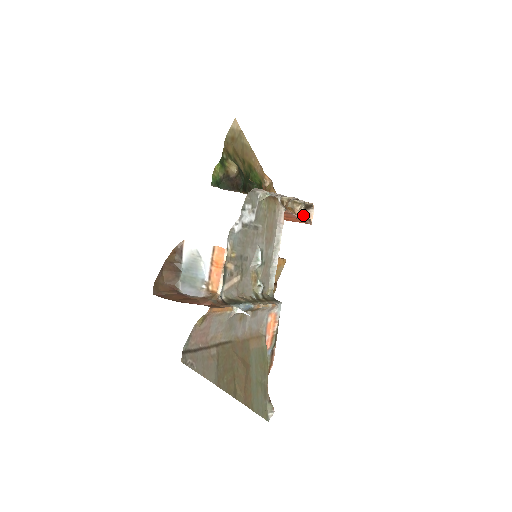
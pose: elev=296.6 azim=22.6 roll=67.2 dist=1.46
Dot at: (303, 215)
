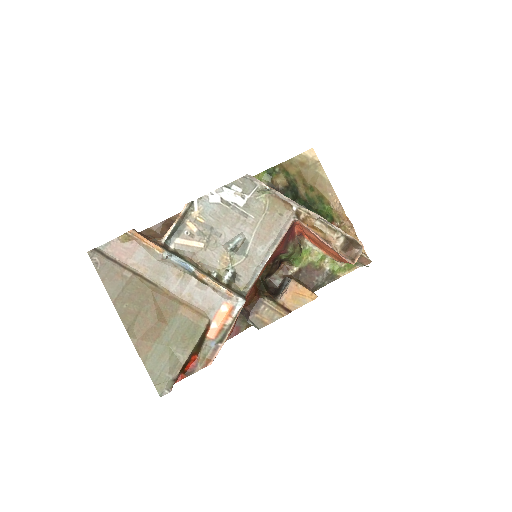
Dot at: (345, 250)
